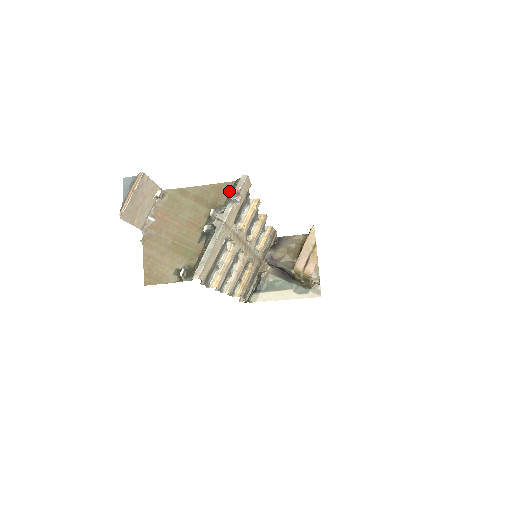
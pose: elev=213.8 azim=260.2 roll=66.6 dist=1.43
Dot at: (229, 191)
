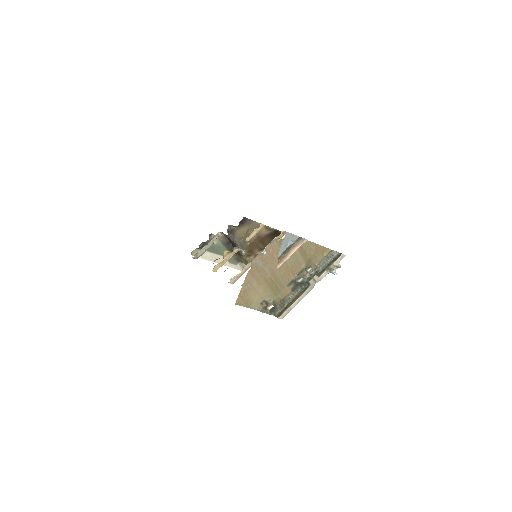
Dot at: (324, 255)
